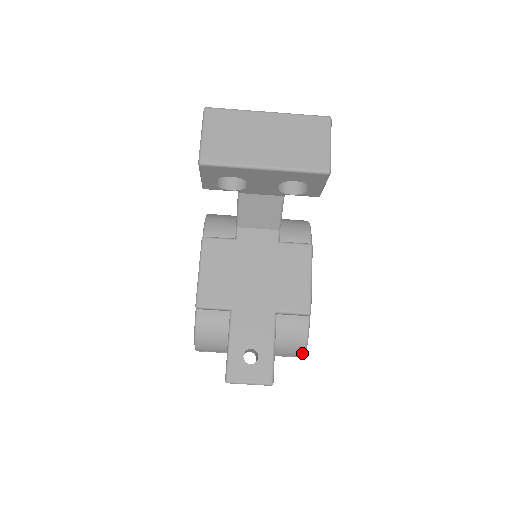
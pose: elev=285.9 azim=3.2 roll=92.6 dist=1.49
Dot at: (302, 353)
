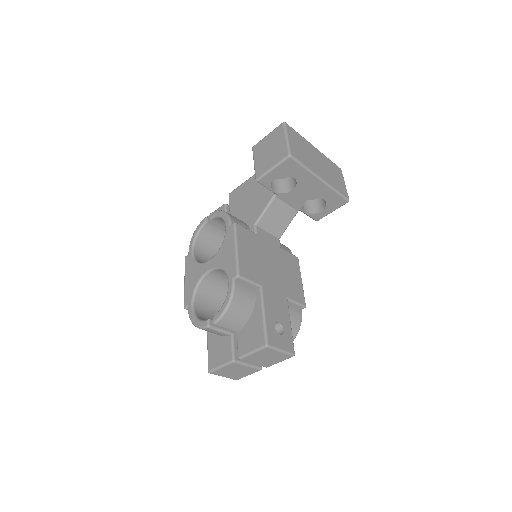
Dot at: occluded
